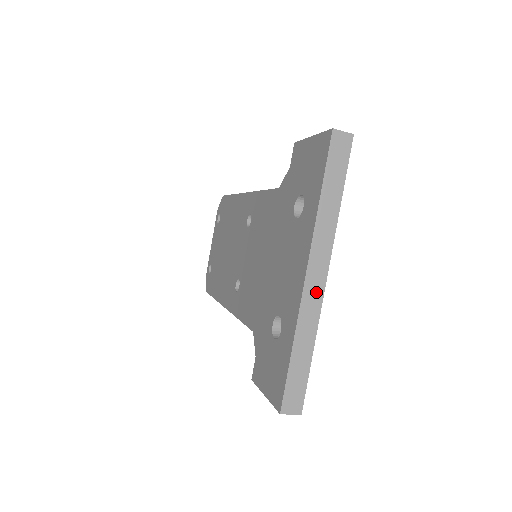
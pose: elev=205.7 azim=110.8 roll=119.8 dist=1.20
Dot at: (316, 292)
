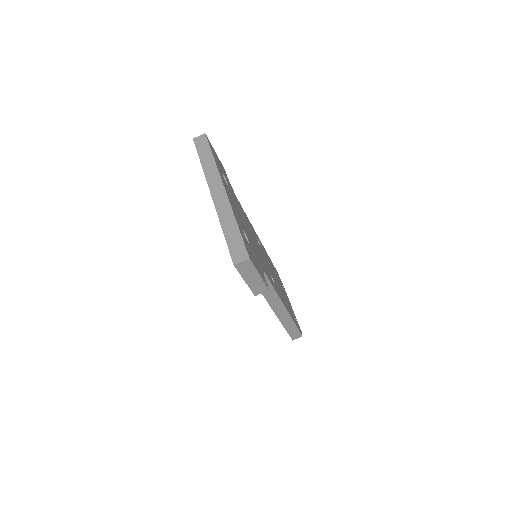
Dot at: (222, 198)
